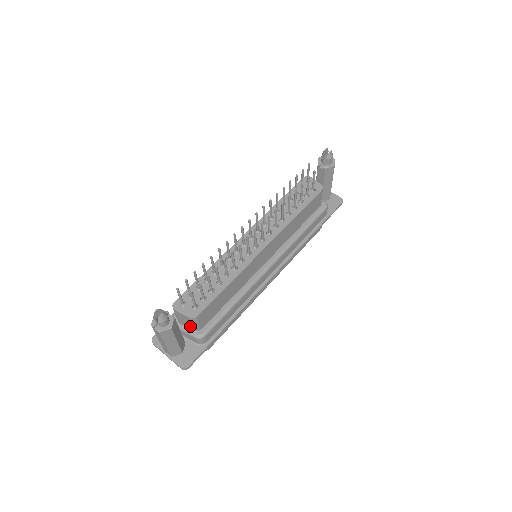
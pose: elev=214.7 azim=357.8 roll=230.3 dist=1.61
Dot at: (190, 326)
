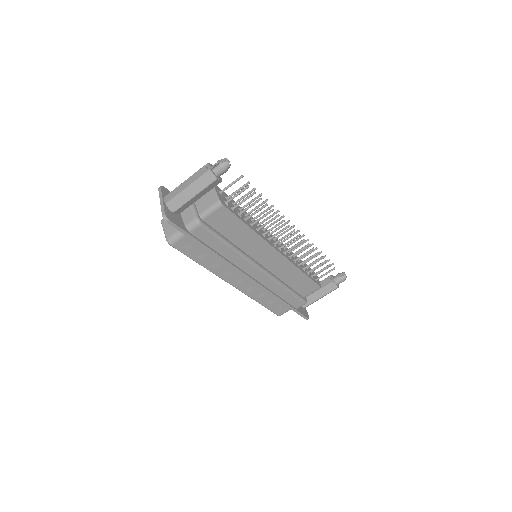
Dot at: (202, 209)
